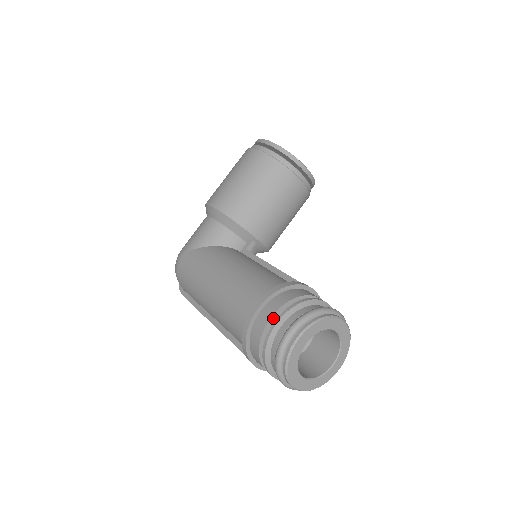
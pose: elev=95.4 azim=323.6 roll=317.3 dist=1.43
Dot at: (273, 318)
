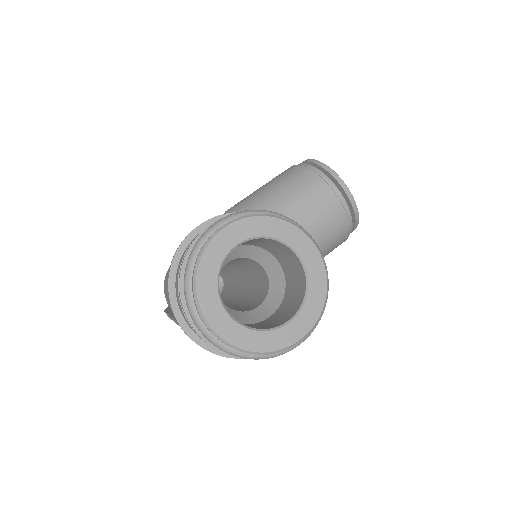
Dot at: occluded
